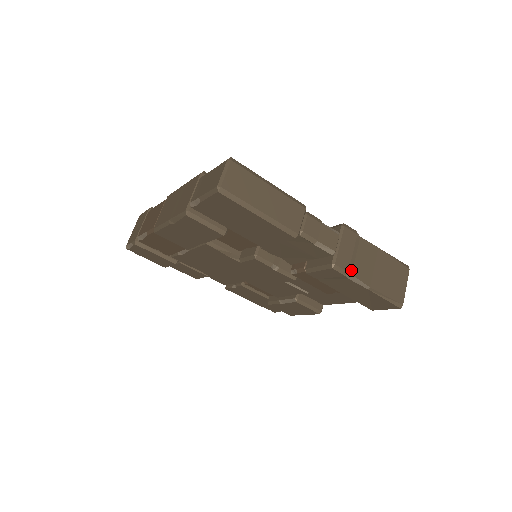
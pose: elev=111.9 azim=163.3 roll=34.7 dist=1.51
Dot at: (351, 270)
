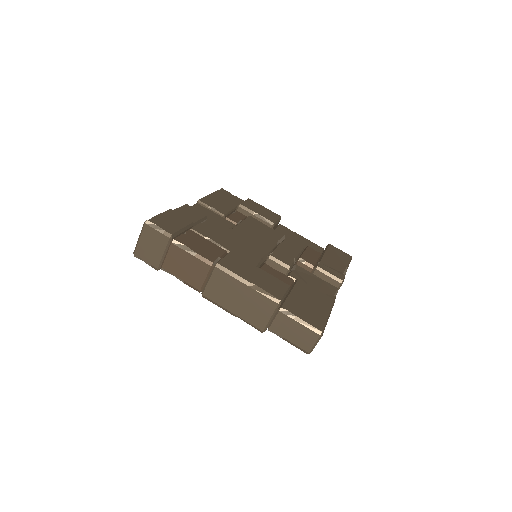
Dot at: occluded
